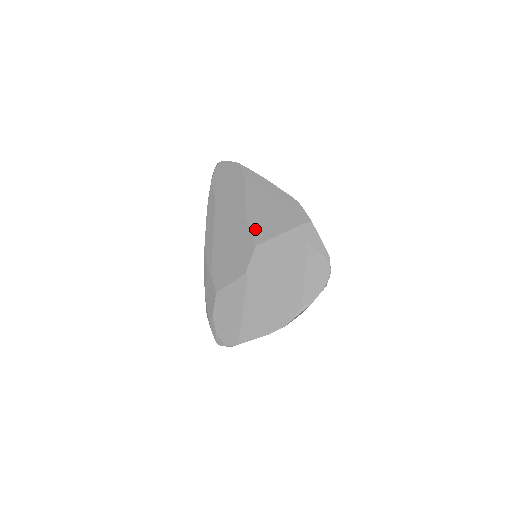
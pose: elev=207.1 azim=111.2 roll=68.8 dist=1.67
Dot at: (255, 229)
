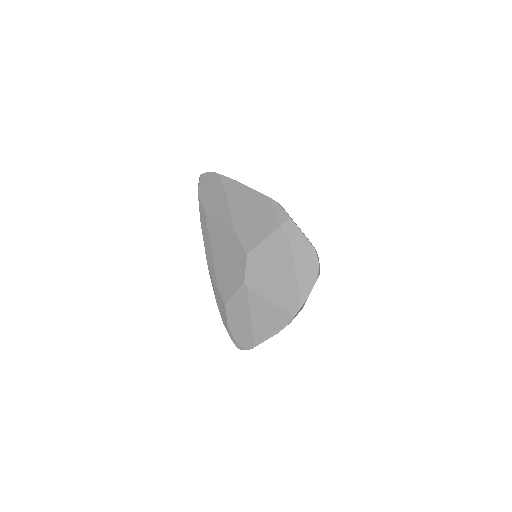
Dot at: (243, 238)
